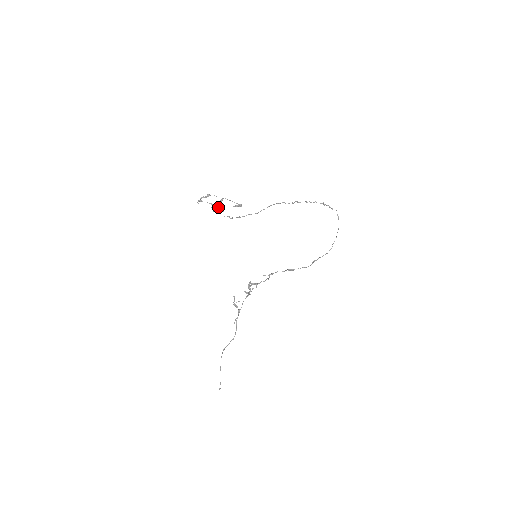
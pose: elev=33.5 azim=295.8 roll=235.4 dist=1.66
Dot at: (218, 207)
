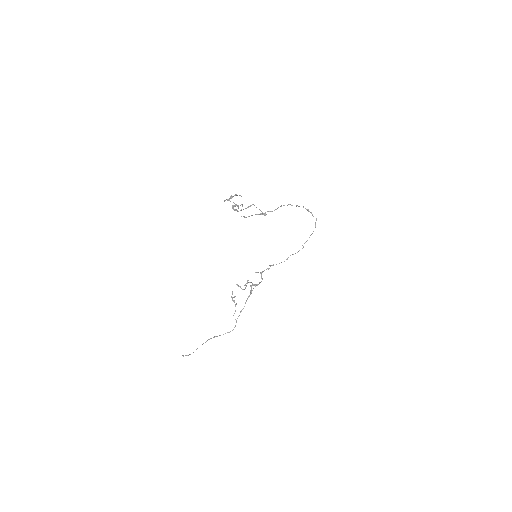
Dot at: (241, 209)
